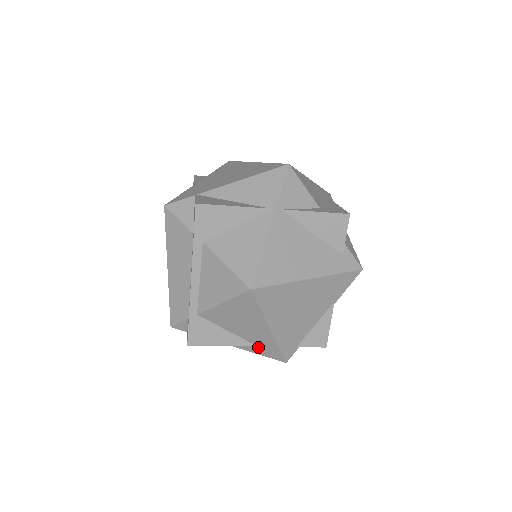
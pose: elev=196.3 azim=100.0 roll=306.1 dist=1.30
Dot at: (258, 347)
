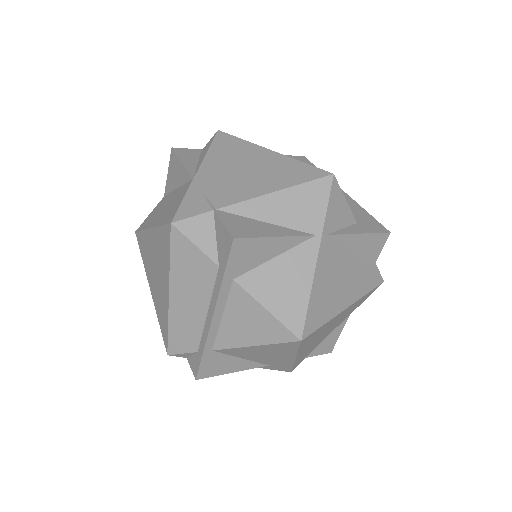
Dot at: (268, 365)
